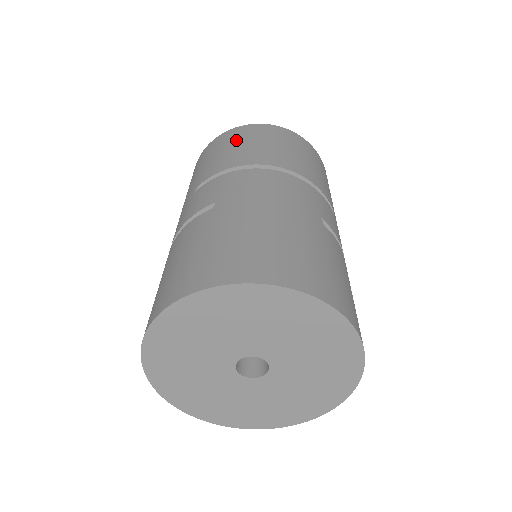
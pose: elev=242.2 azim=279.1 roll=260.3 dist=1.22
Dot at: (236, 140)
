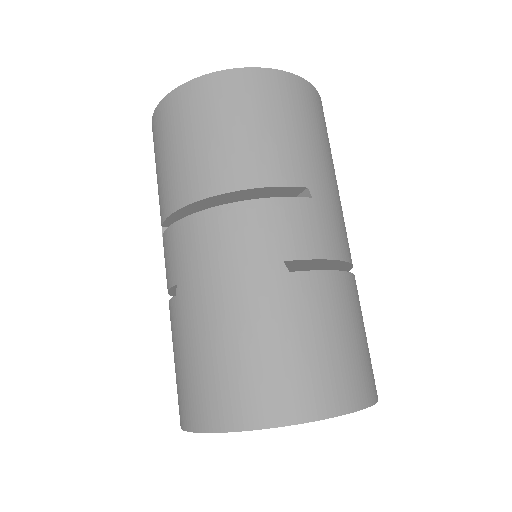
Dot at: (168, 139)
